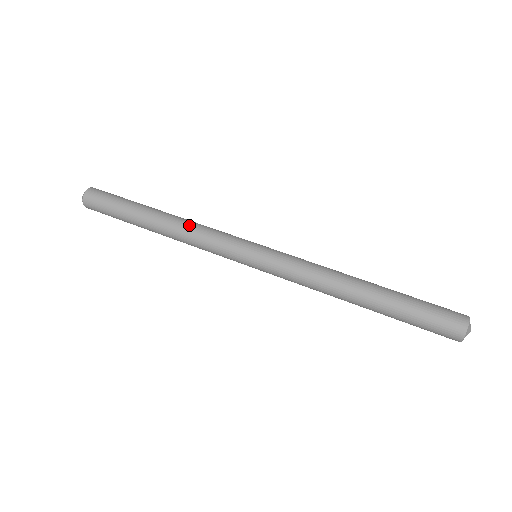
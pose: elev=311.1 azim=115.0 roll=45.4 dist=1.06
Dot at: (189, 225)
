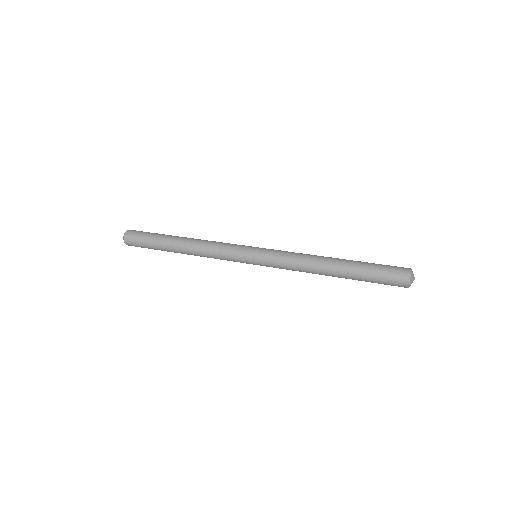
Dot at: occluded
